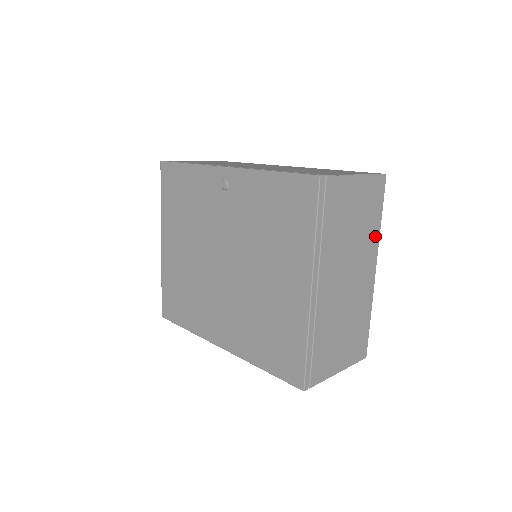
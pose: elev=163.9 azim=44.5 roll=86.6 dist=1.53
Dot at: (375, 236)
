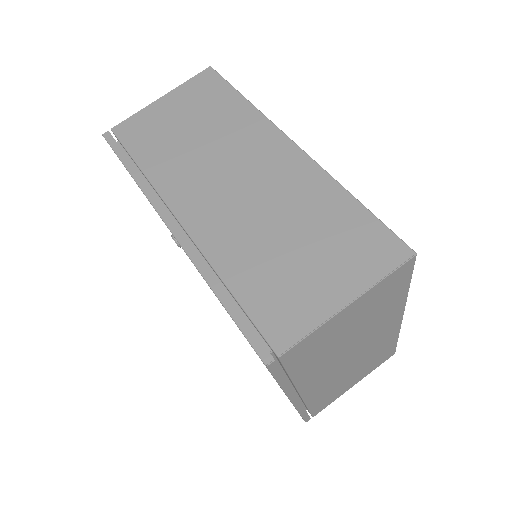
Dot at: (397, 304)
